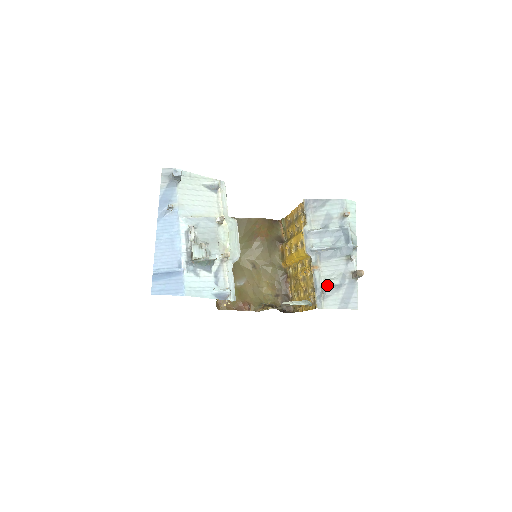
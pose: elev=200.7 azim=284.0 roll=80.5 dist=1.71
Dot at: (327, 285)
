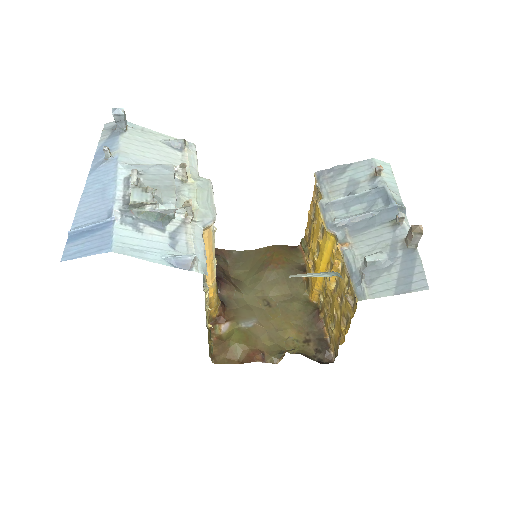
Dot at: (368, 263)
